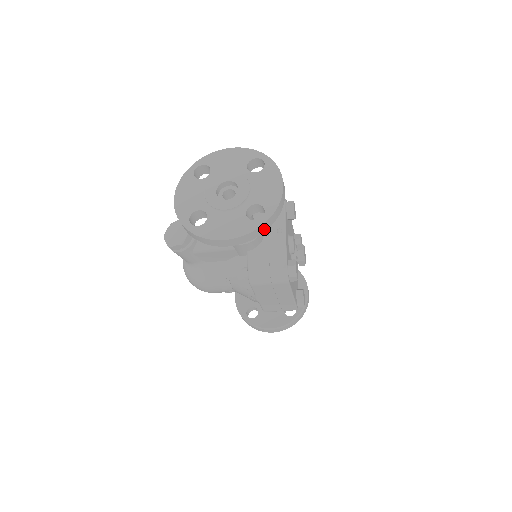
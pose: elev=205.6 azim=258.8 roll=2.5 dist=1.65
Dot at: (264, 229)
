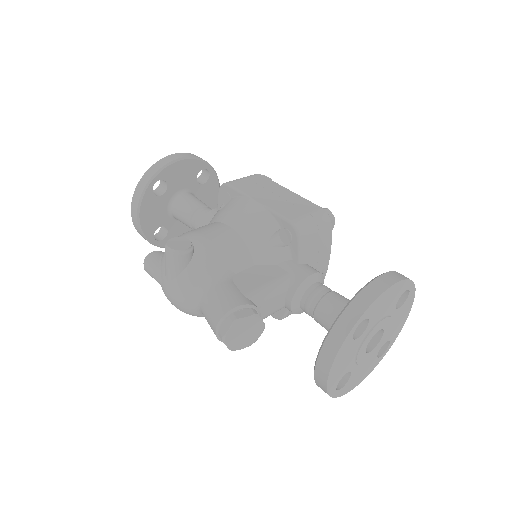
Dot at: occluded
